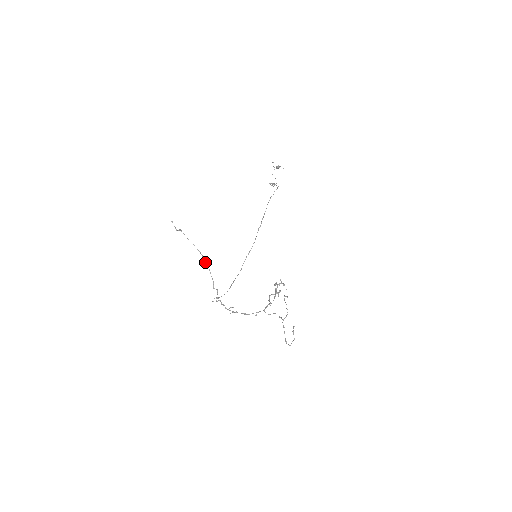
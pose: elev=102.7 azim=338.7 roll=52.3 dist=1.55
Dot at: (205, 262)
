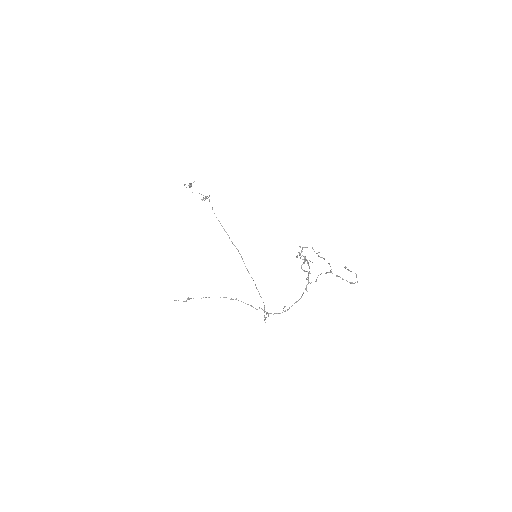
Dot at: (231, 299)
